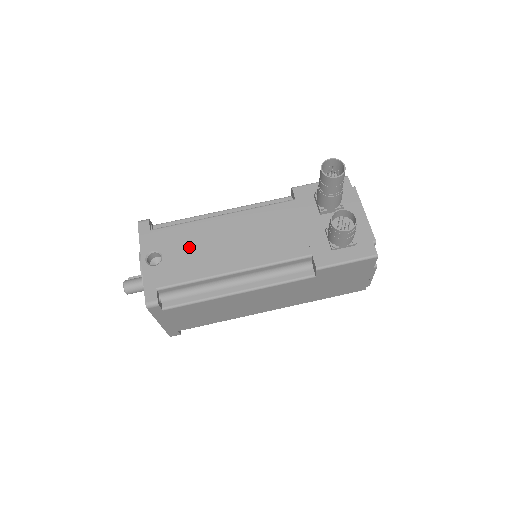
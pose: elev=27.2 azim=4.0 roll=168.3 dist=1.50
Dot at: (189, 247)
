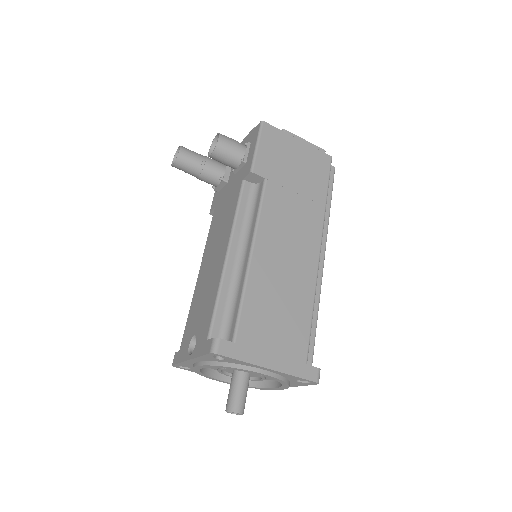
Dot at: (200, 306)
